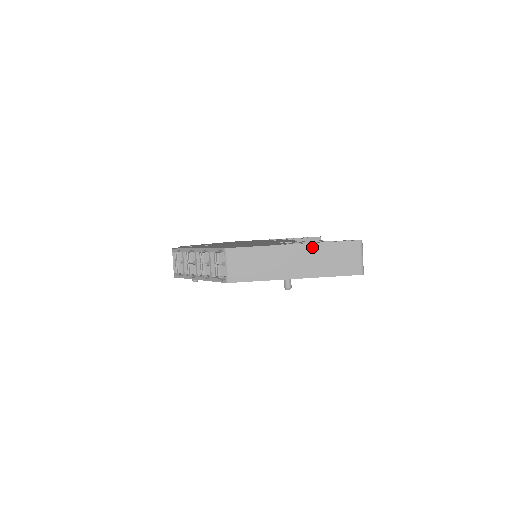
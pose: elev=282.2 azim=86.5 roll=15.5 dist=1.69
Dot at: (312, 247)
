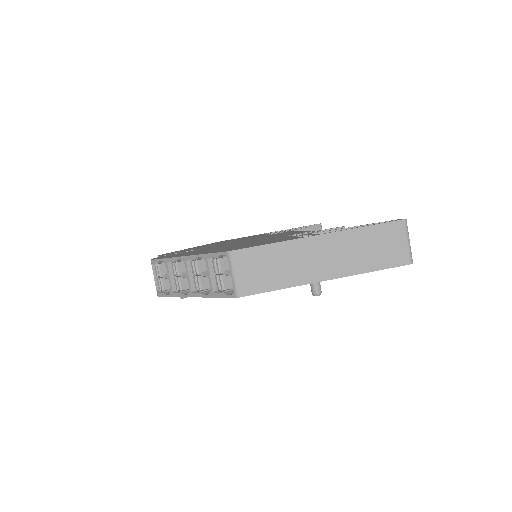
Dot at: (344, 236)
